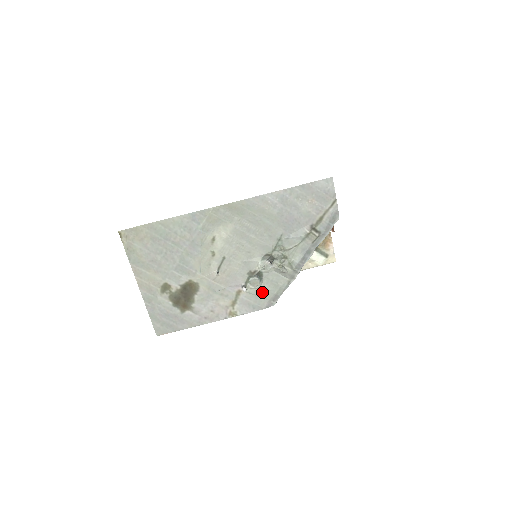
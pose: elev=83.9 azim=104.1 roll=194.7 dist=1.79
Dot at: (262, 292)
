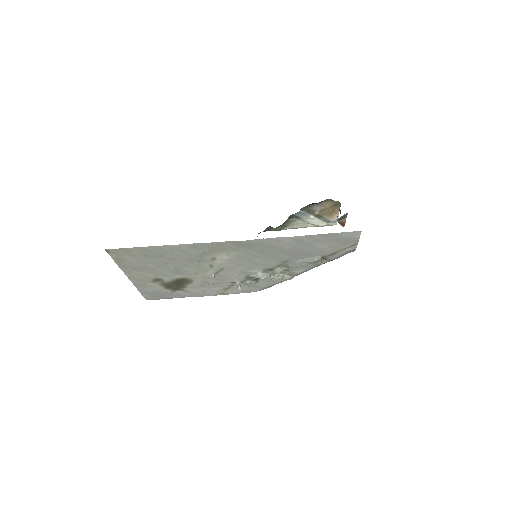
Dot at: (256, 285)
